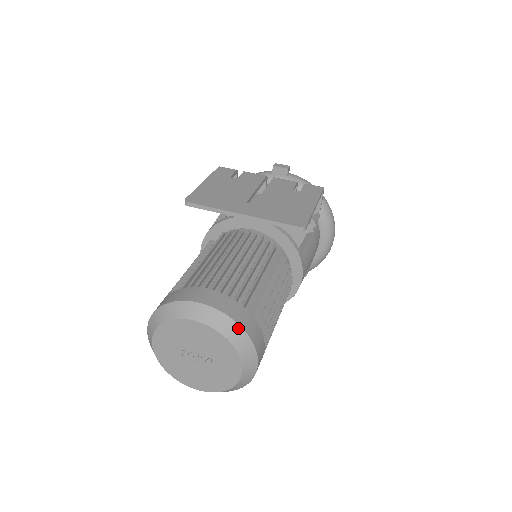
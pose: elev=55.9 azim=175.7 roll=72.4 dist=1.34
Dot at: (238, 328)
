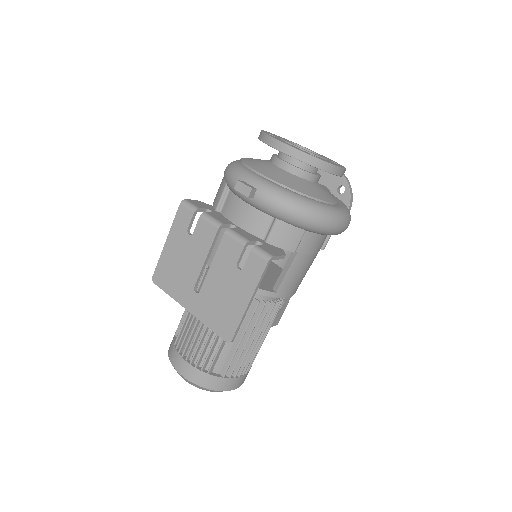
Dot at: (206, 389)
